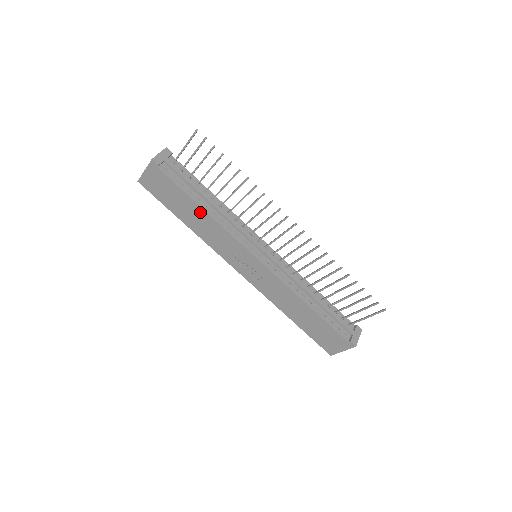
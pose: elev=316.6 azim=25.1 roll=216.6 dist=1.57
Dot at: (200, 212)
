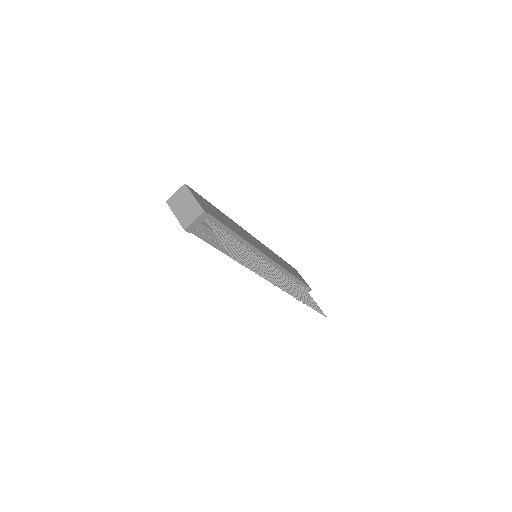
Dot at: occluded
